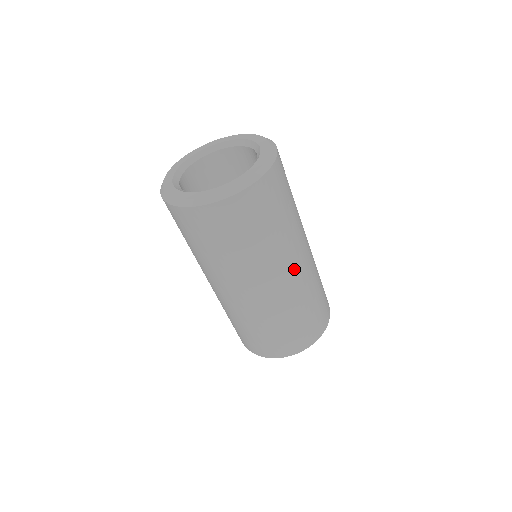
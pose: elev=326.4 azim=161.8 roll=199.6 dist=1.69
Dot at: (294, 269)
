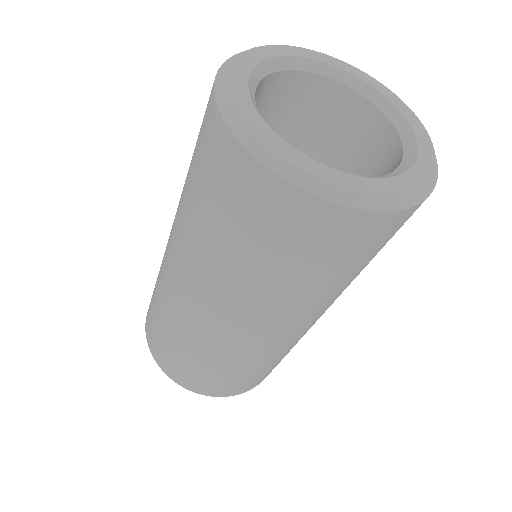
Dot at: (235, 323)
